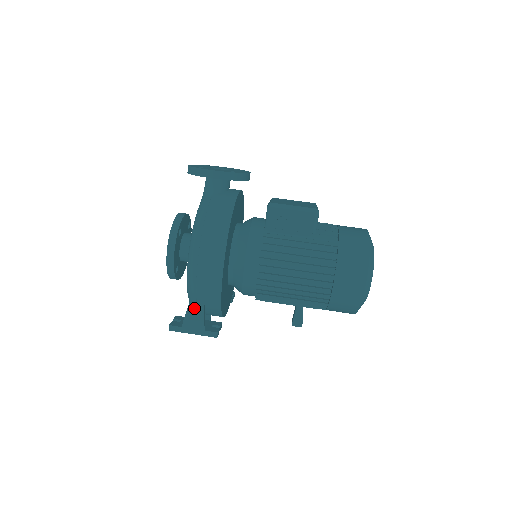
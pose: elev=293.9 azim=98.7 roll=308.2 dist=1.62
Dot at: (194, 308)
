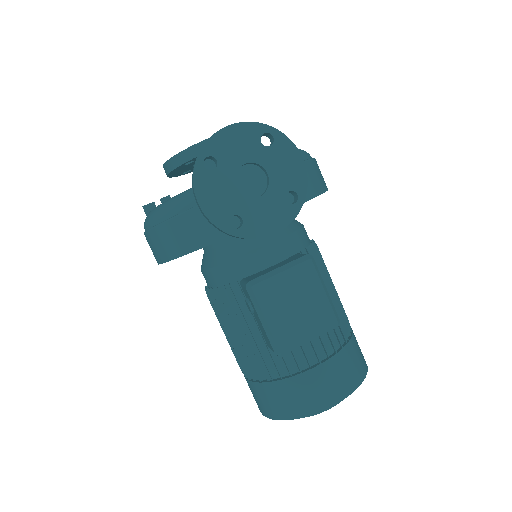
Dot at: occluded
